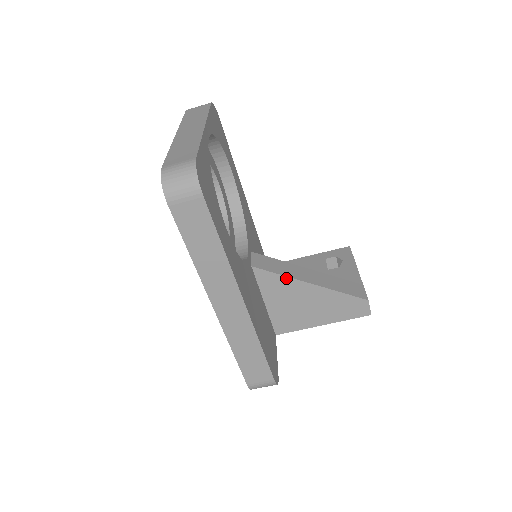
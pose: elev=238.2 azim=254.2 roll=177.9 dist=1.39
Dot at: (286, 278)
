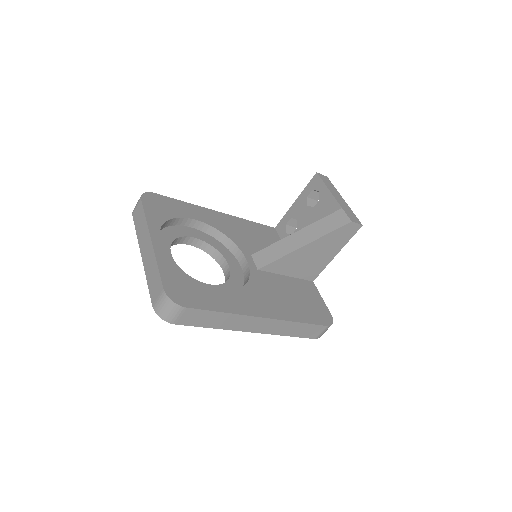
Dot at: (285, 257)
